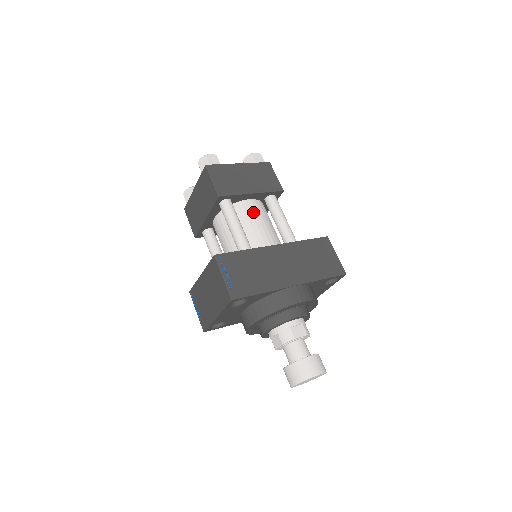
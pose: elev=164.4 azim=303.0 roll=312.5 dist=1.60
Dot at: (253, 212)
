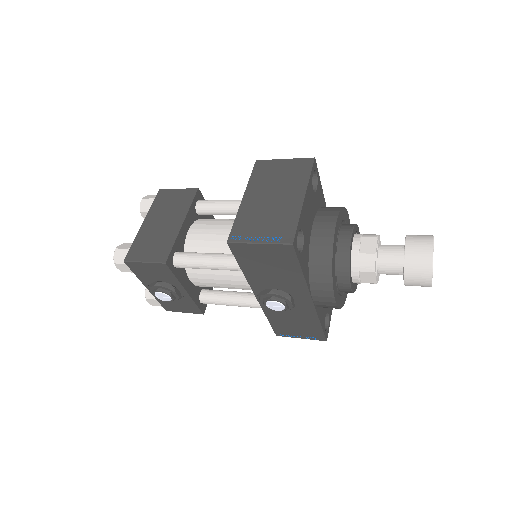
Dot at: occluded
